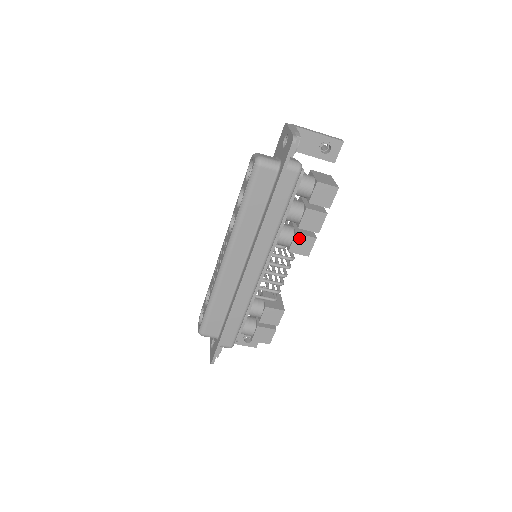
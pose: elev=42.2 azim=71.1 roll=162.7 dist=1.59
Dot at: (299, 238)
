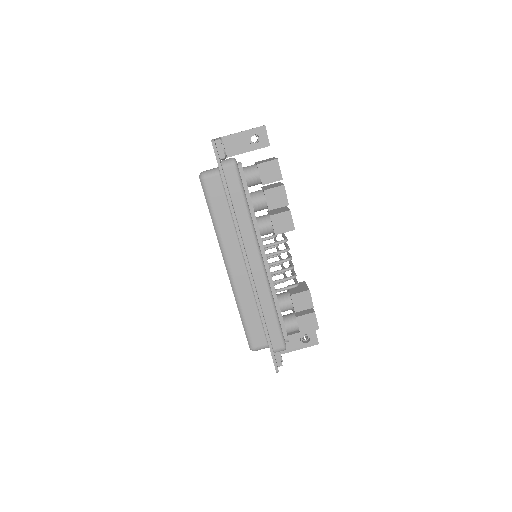
Dot at: (276, 219)
